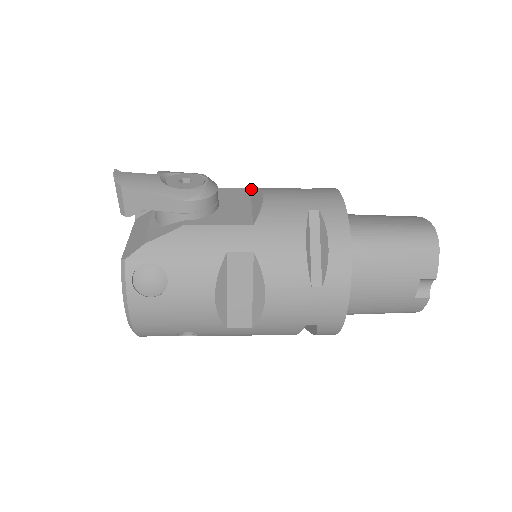
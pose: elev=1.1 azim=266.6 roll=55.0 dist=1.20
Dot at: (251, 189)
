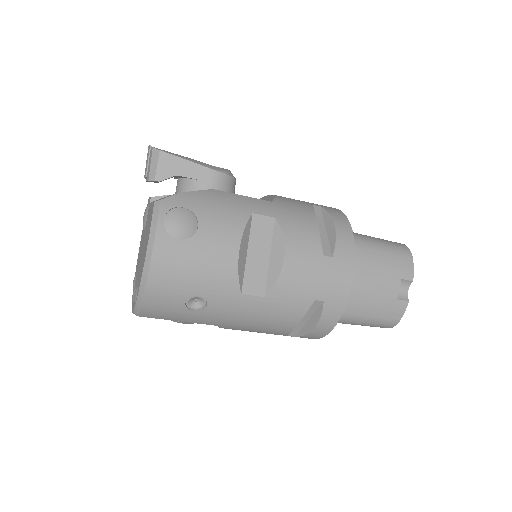
Dot at: occluded
